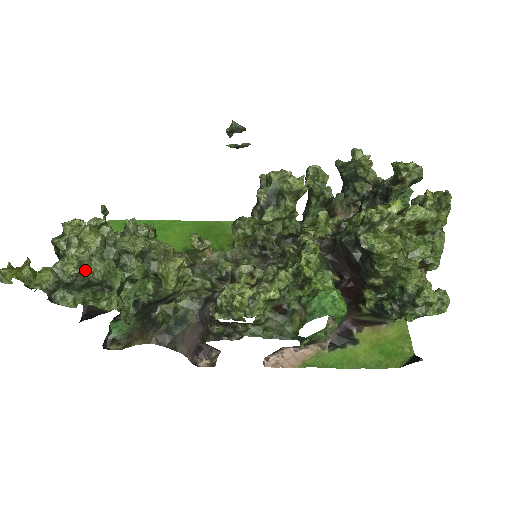
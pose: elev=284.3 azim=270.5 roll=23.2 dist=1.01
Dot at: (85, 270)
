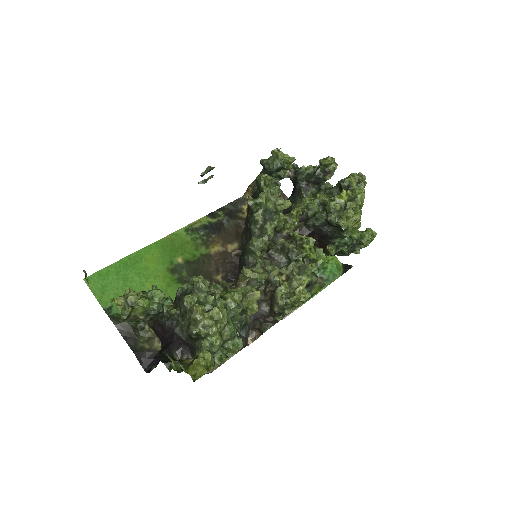
Dot at: (226, 337)
